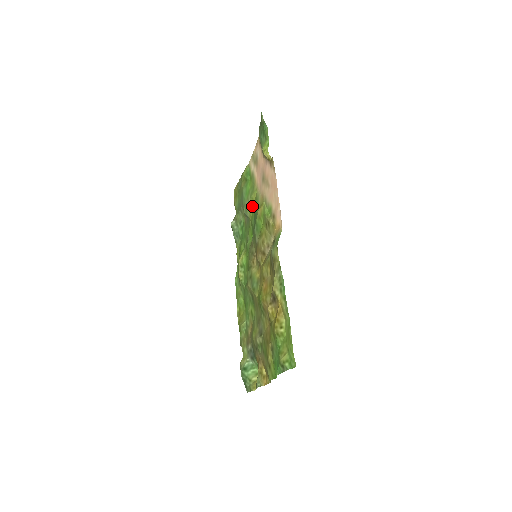
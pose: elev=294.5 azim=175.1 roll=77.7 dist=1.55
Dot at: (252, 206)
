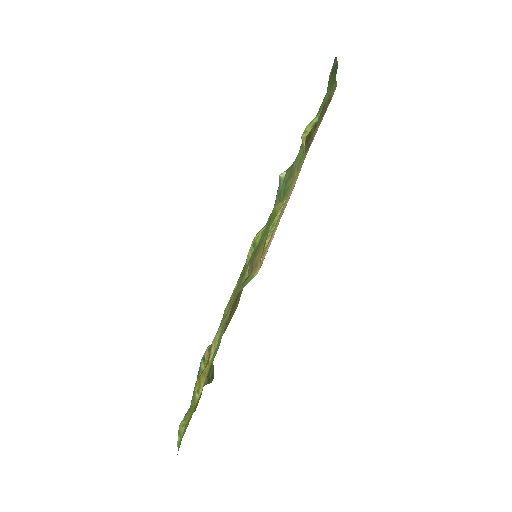
Dot at: occluded
